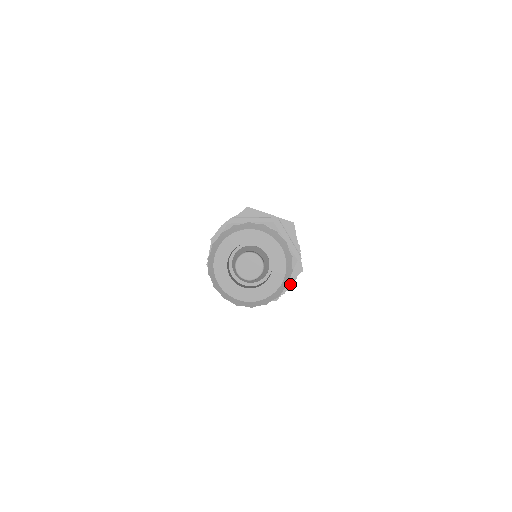
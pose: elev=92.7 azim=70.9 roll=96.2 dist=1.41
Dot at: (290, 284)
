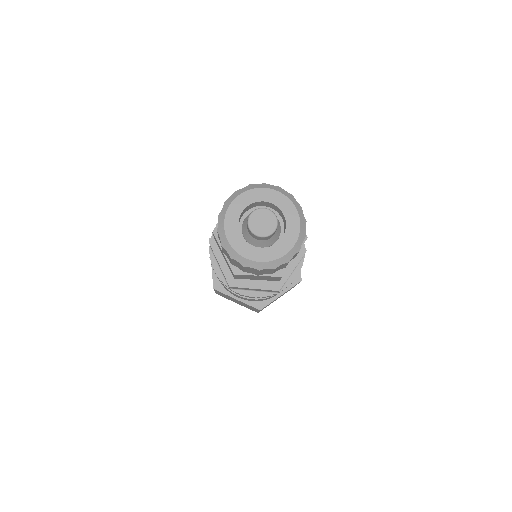
Dot at: occluded
